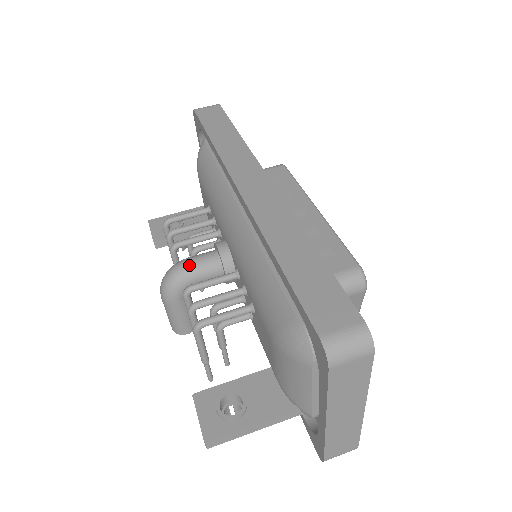
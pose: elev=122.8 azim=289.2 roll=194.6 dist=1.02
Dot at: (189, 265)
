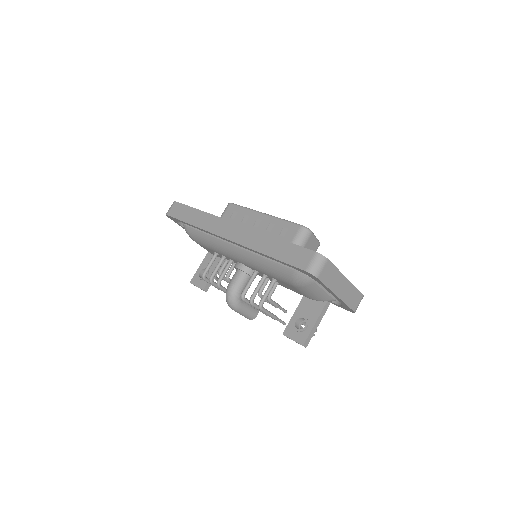
Dot at: (233, 286)
